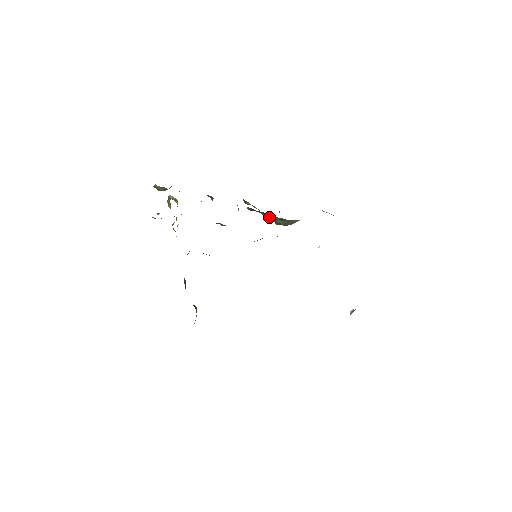
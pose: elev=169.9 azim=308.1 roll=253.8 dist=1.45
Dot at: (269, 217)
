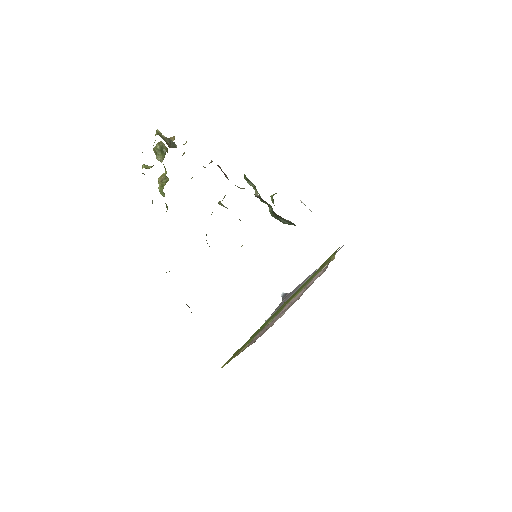
Dot at: (279, 216)
